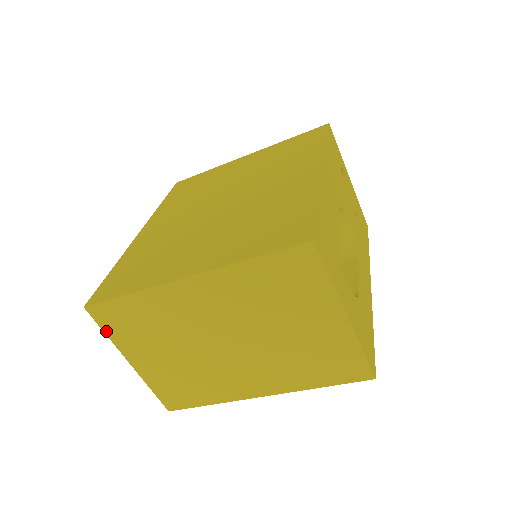
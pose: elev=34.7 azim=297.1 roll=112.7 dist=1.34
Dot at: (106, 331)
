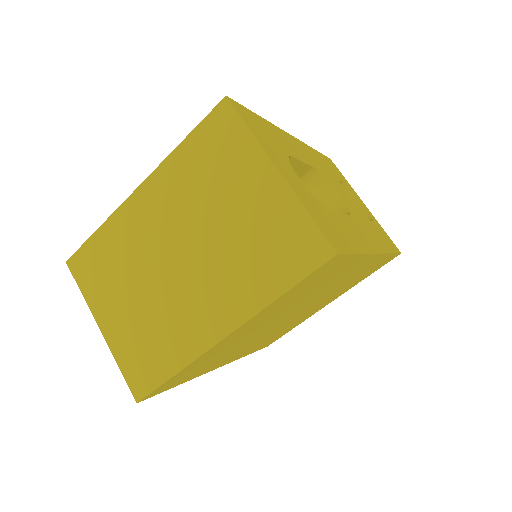
Dot at: (81, 288)
